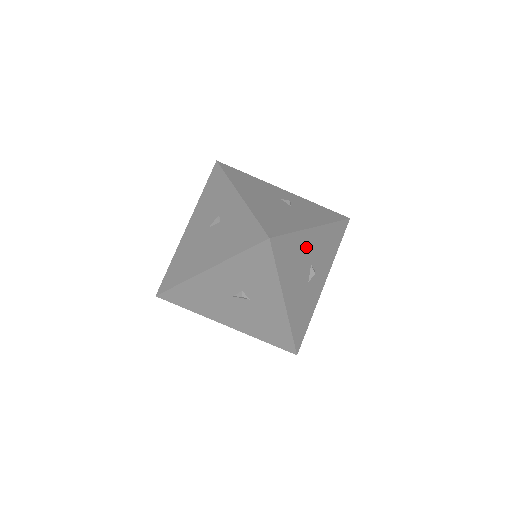
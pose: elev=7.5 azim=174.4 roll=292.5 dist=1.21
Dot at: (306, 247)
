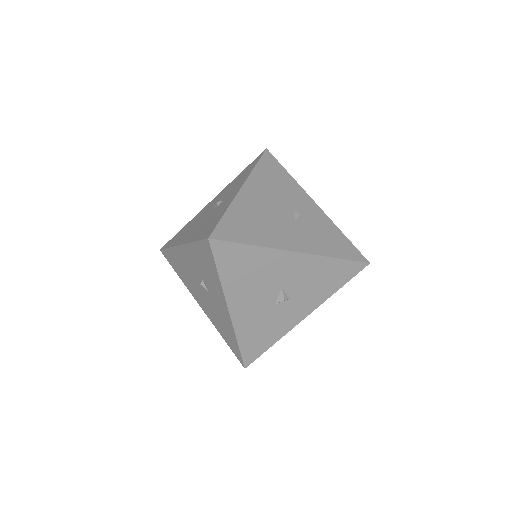
Dot at: (275, 267)
